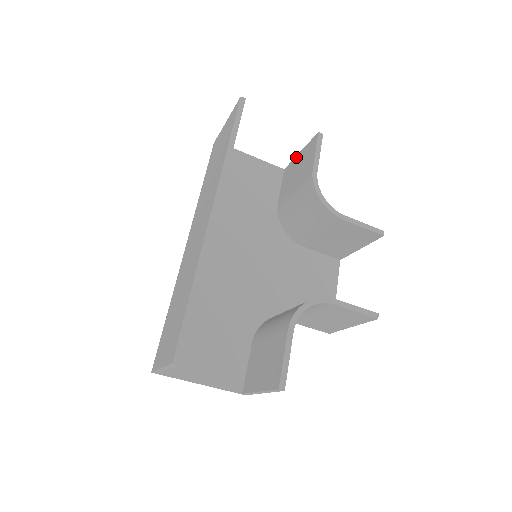
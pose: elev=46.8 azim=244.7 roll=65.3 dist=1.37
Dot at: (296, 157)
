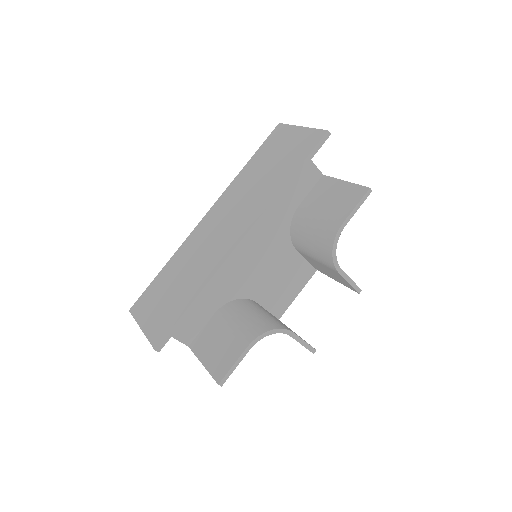
Dot at: (339, 181)
